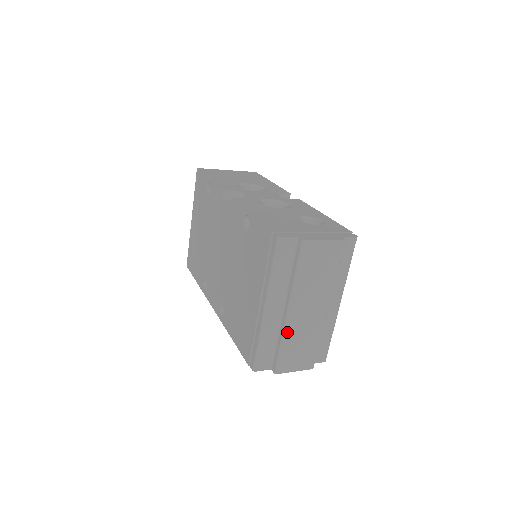
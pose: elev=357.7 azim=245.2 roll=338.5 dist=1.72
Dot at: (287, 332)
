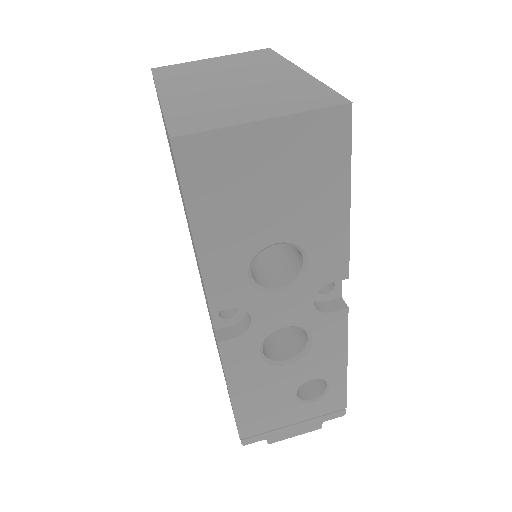
Dot at: occluded
